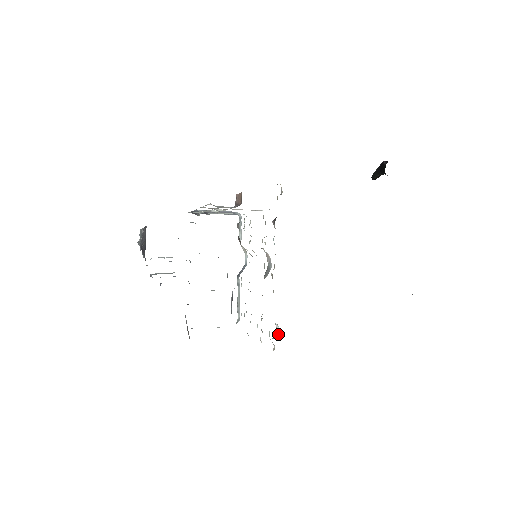
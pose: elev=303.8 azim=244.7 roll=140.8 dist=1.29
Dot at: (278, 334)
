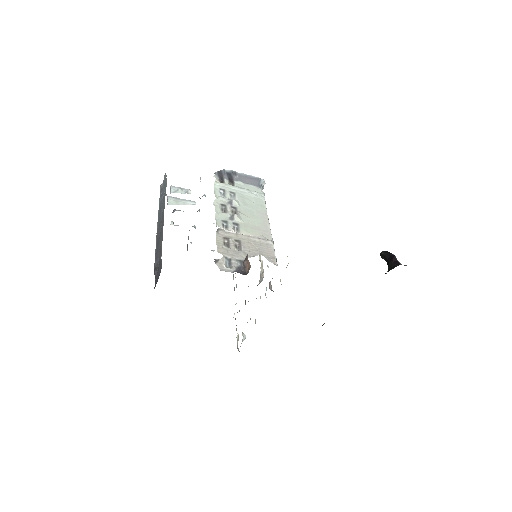
Dot at: occluded
